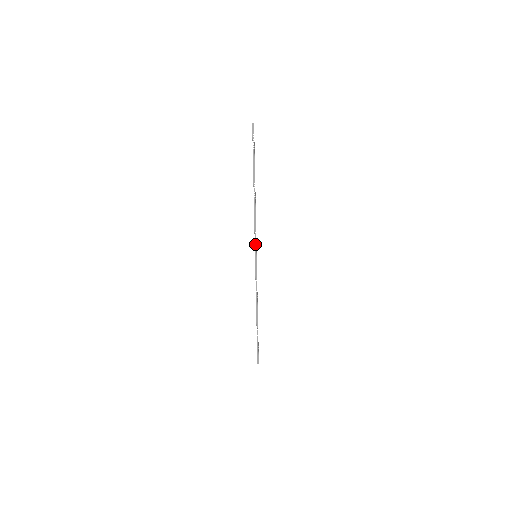
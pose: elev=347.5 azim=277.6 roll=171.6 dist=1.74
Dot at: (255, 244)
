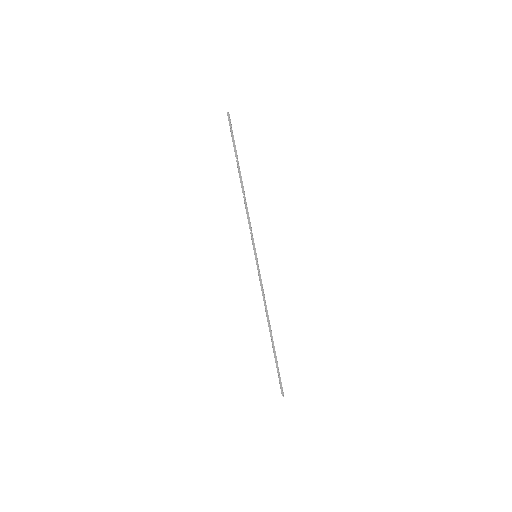
Dot at: (253, 242)
